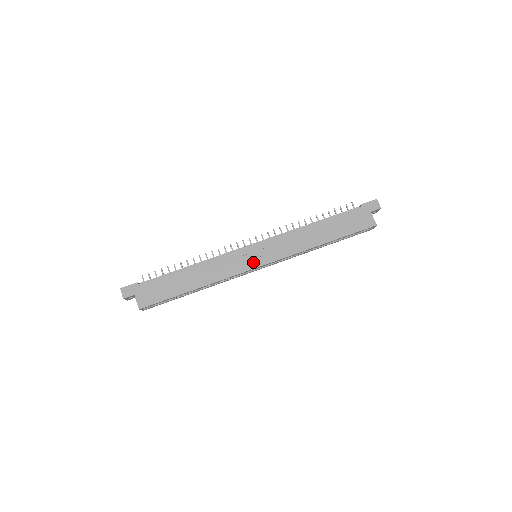
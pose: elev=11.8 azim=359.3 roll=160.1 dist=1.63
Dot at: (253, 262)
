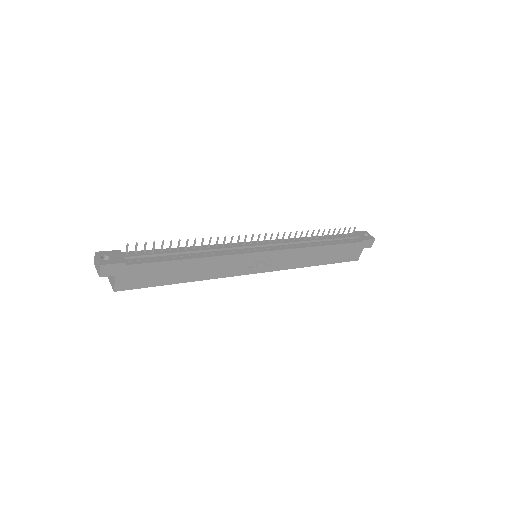
Dot at: (254, 268)
